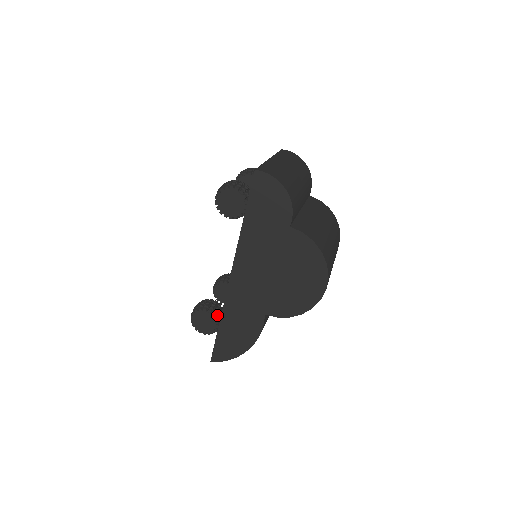
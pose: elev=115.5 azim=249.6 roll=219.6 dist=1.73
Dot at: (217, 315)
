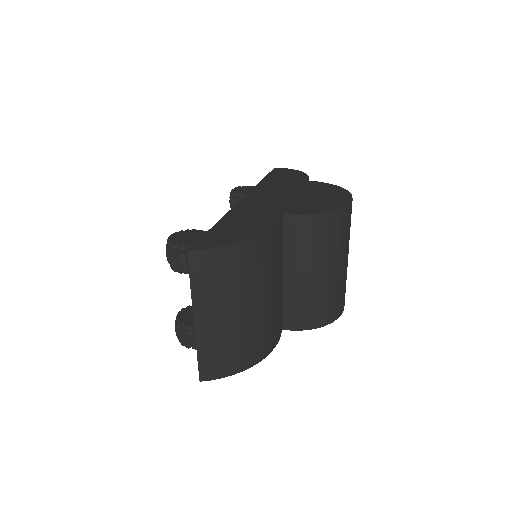
Dot at: occluded
